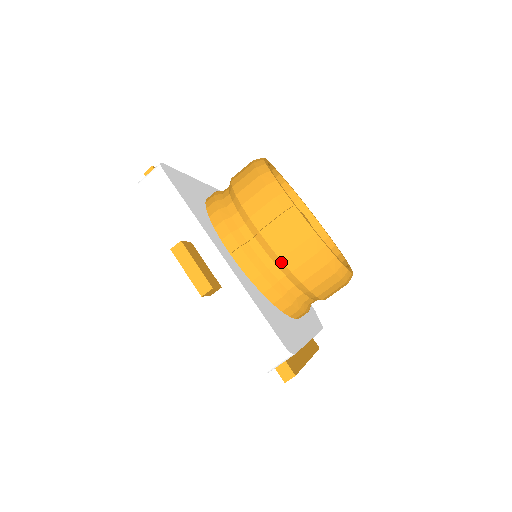
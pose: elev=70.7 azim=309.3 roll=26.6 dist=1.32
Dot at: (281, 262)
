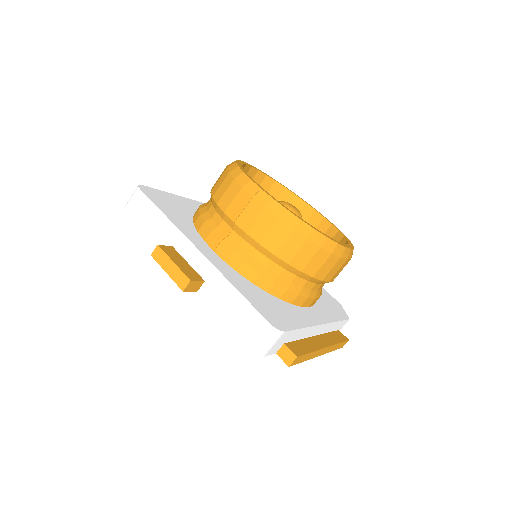
Dot at: (261, 247)
